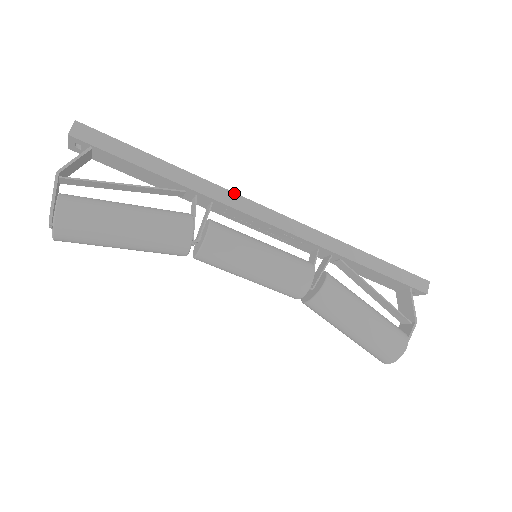
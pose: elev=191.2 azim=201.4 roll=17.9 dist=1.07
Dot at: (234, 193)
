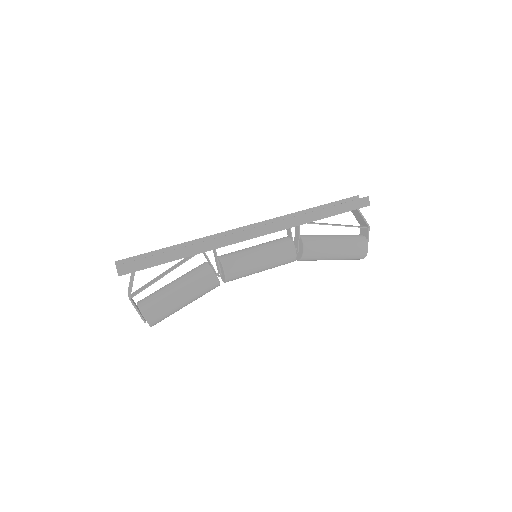
Dot at: (224, 236)
